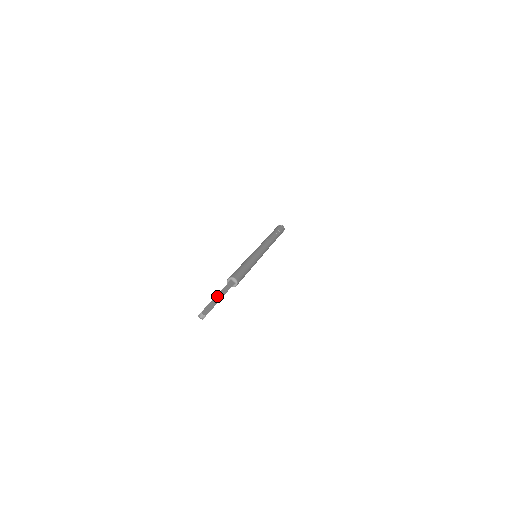
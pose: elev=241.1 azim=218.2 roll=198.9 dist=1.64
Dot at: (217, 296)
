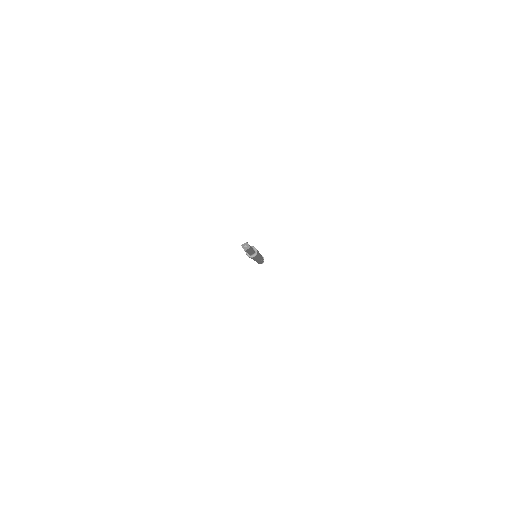
Dot at: occluded
